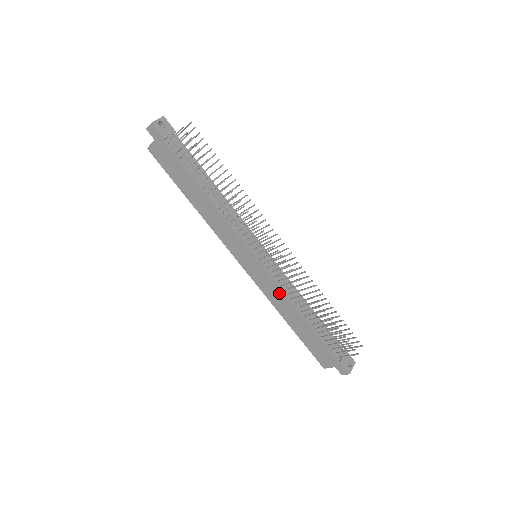
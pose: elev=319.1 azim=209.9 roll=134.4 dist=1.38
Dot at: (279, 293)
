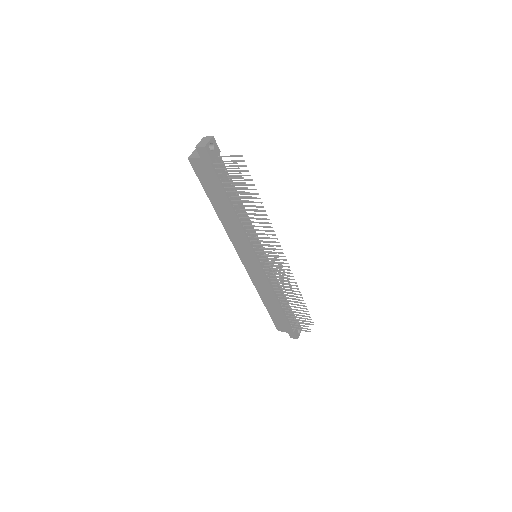
Dot at: (266, 285)
